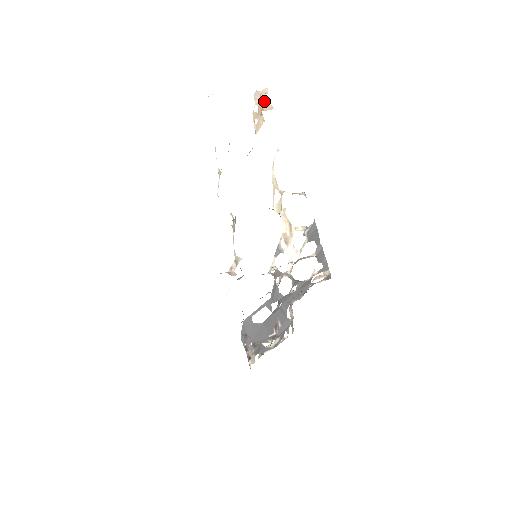
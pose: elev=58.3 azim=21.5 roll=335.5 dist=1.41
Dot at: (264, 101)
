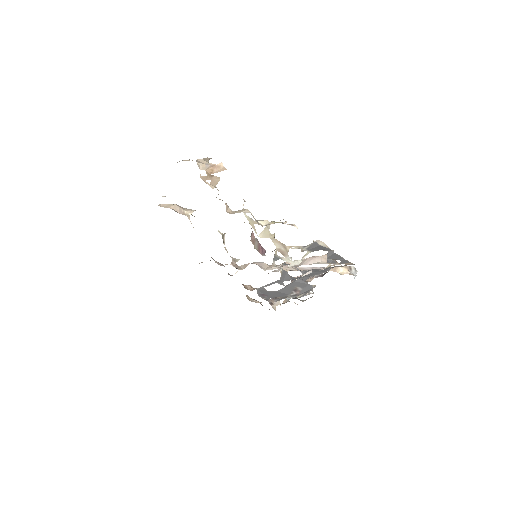
Dot at: occluded
